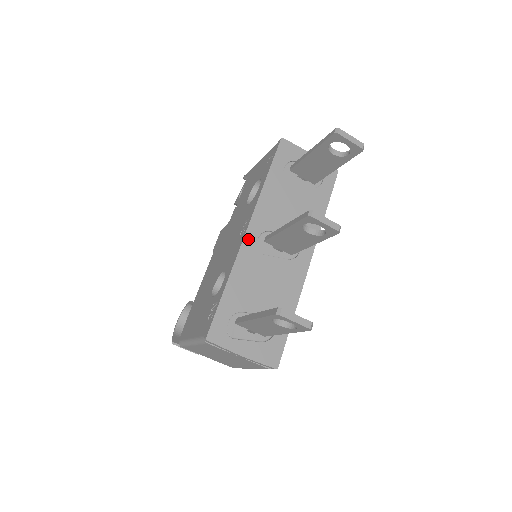
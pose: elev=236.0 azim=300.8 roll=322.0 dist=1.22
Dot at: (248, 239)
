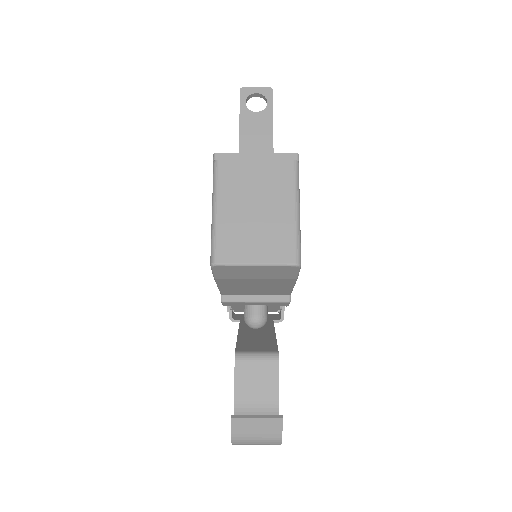
Dot at: occluded
